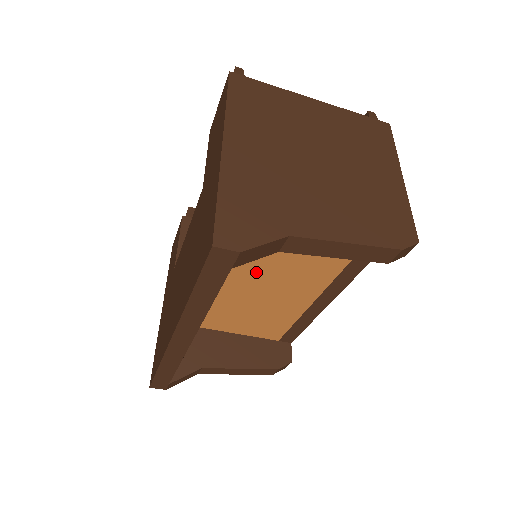
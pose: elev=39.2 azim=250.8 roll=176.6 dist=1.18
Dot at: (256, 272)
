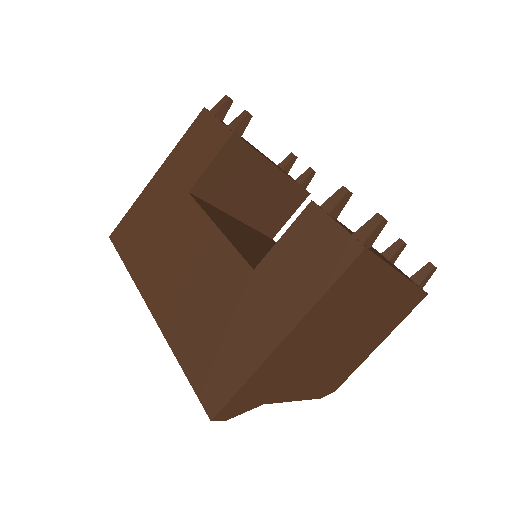
Dot at: occluded
